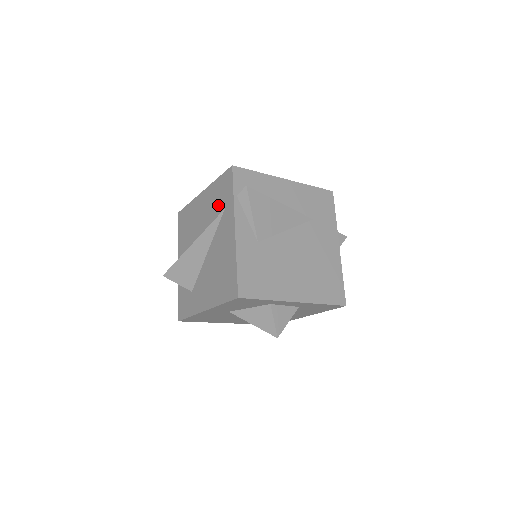
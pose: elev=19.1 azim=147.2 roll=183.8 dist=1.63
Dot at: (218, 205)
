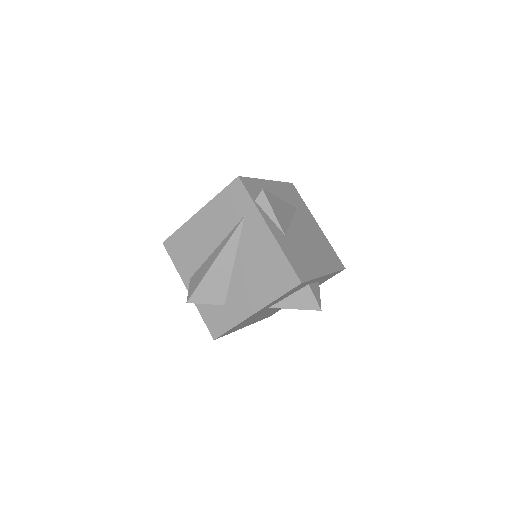
Dot at: (232, 216)
